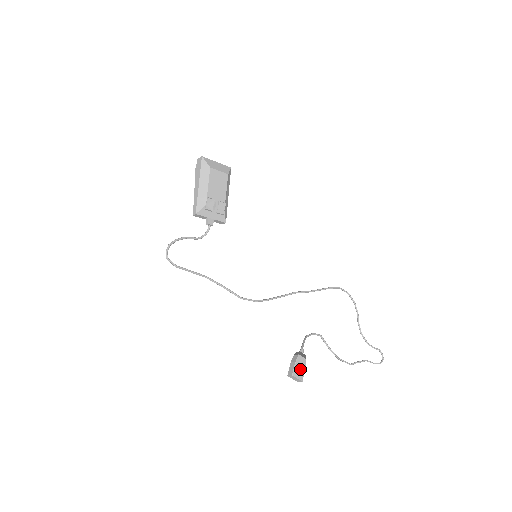
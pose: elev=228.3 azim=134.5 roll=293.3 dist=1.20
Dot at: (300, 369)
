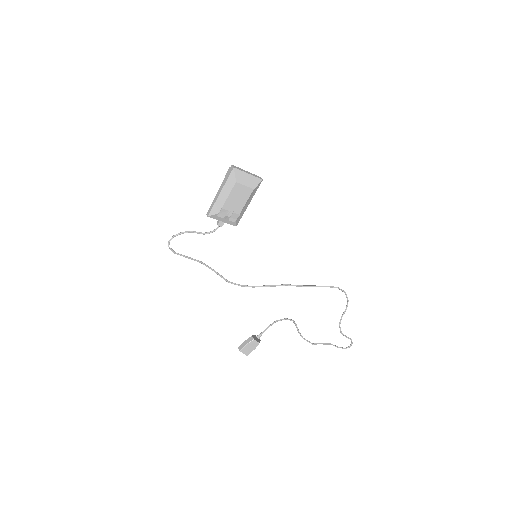
Dot at: (250, 348)
